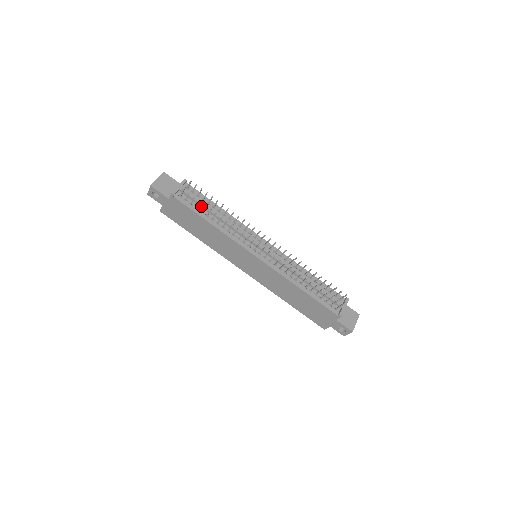
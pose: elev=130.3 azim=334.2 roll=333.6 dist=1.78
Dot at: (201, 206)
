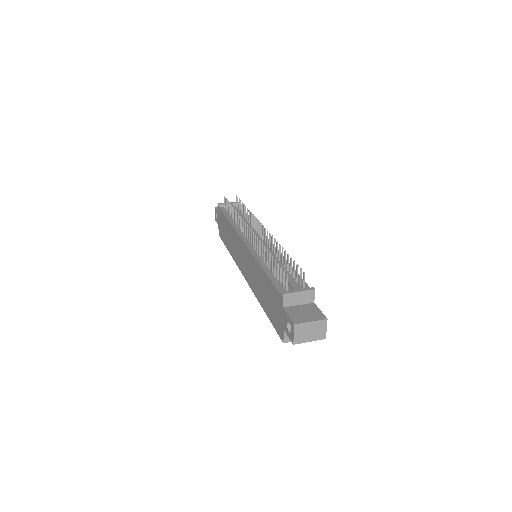
Dot at: occluded
